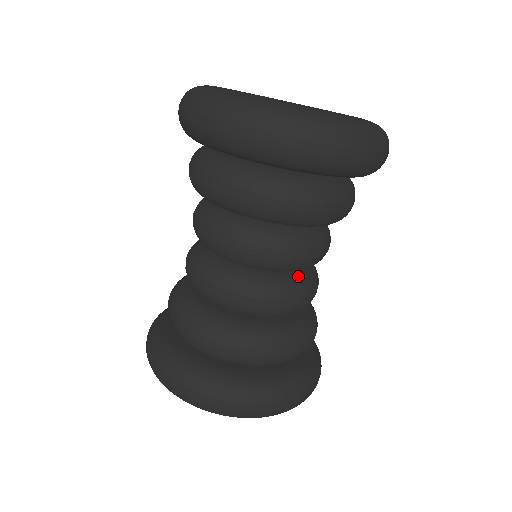
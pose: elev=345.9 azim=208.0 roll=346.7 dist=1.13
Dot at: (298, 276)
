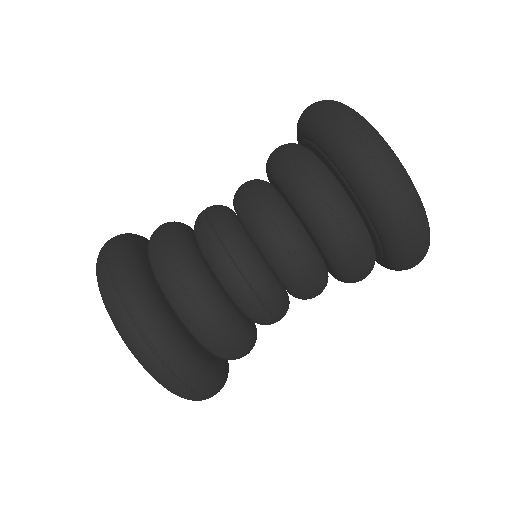
Dot at: (274, 280)
